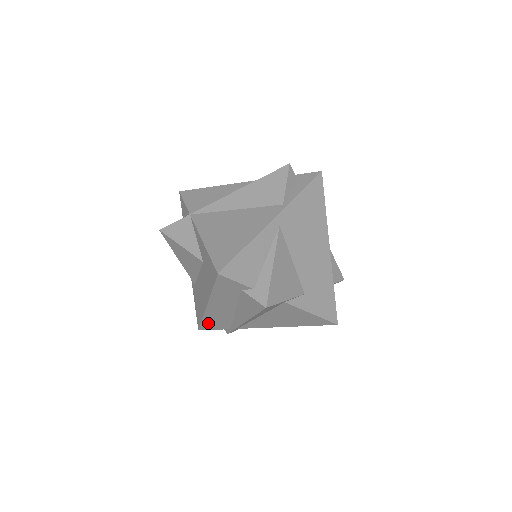
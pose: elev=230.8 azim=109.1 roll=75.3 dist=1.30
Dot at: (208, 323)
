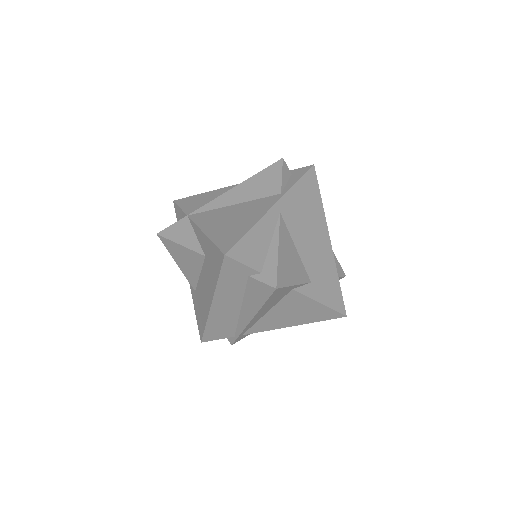
Dot at: (212, 330)
